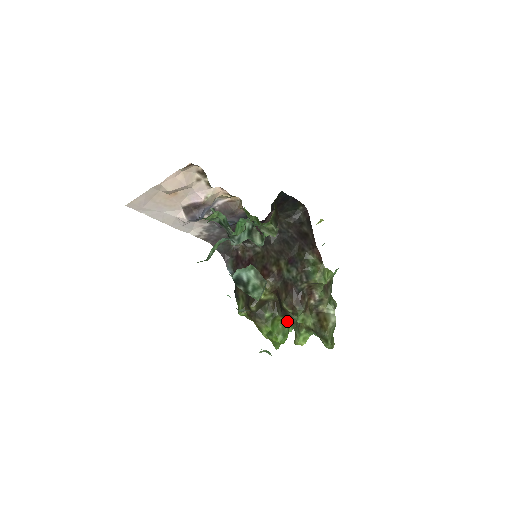
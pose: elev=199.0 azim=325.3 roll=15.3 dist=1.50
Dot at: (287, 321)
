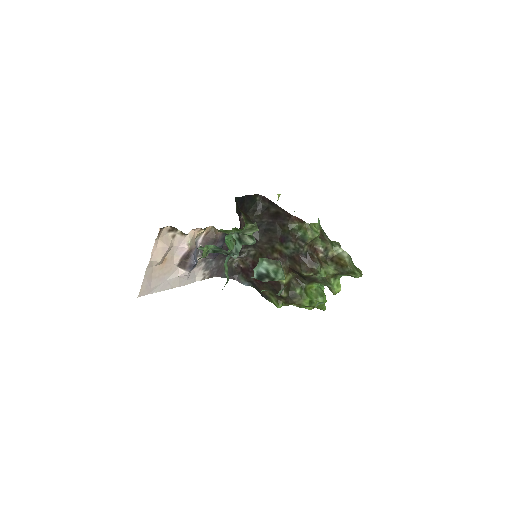
Dot at: (315, 284)
